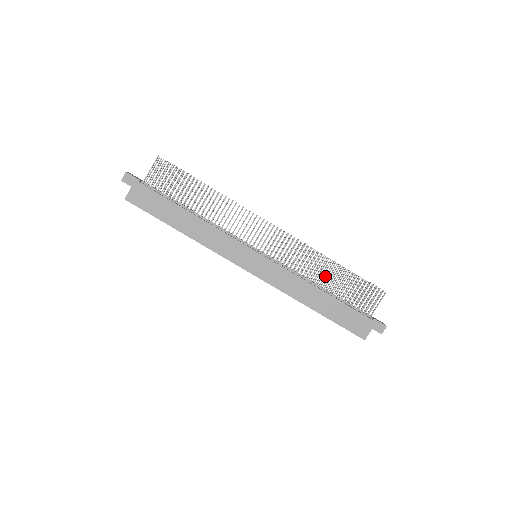
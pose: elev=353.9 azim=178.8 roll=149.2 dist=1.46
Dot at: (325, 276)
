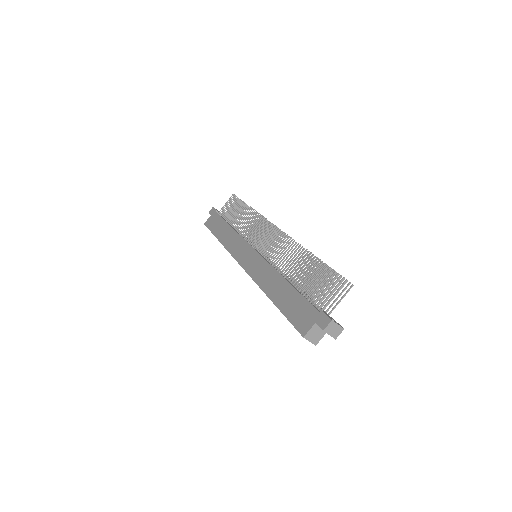
Dot at: occluded
